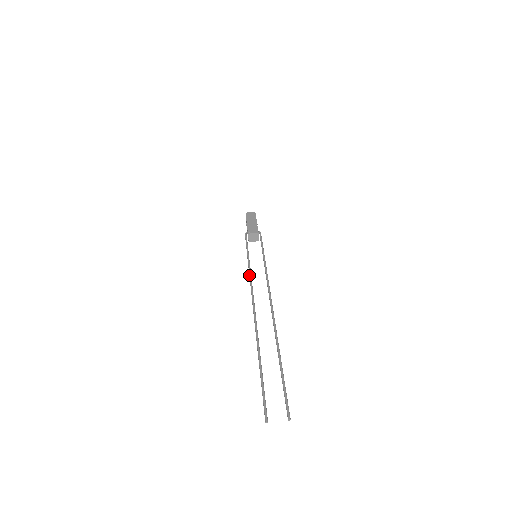
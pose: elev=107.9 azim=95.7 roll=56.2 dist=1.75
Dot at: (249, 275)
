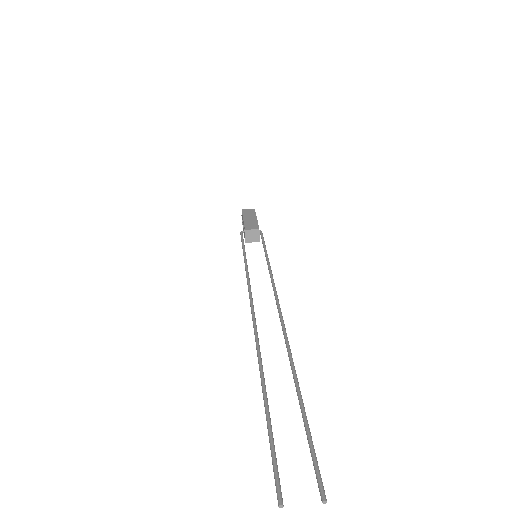
Dot at: (246, 277)
